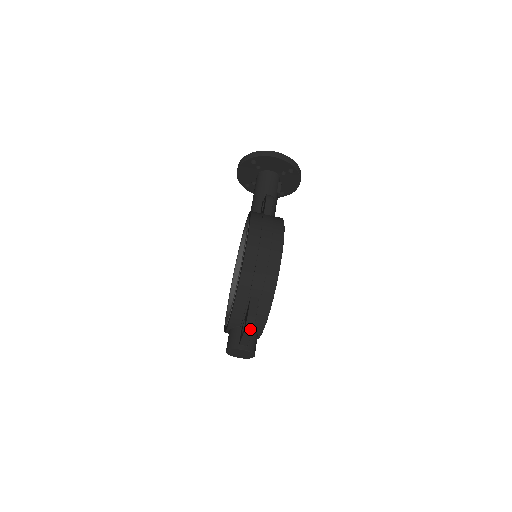
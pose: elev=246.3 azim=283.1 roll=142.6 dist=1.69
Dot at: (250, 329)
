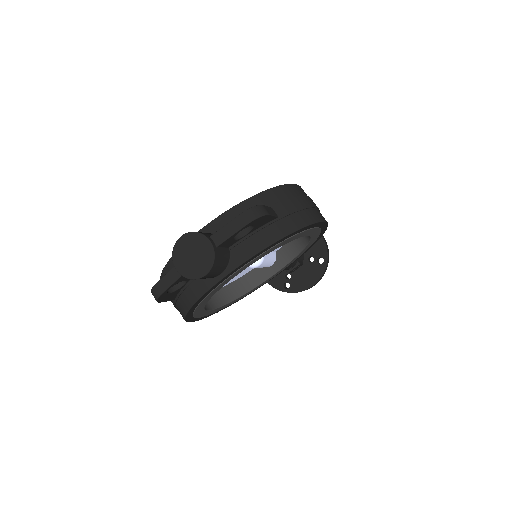
Dot at: (254, 214)
